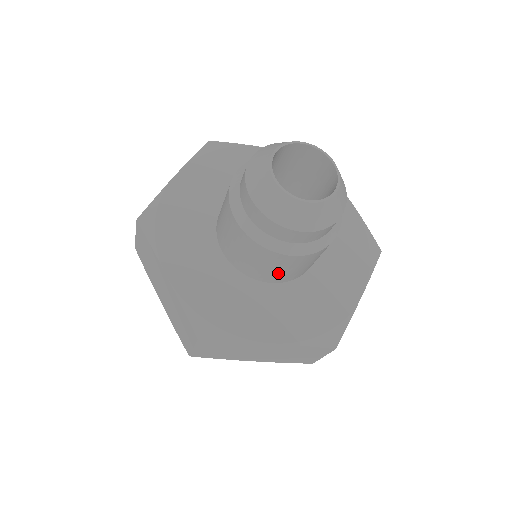
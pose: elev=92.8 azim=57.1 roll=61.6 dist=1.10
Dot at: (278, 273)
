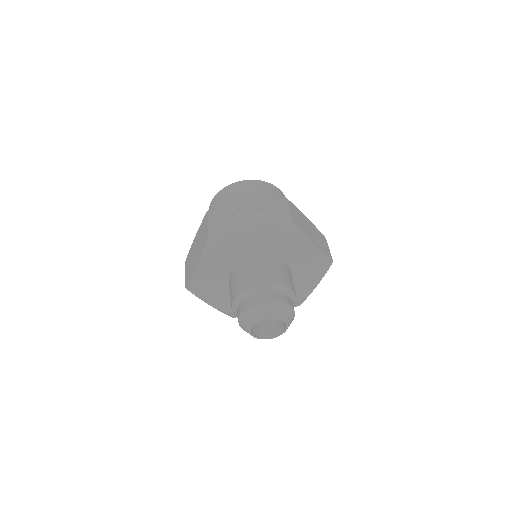
Dot at: occluded
